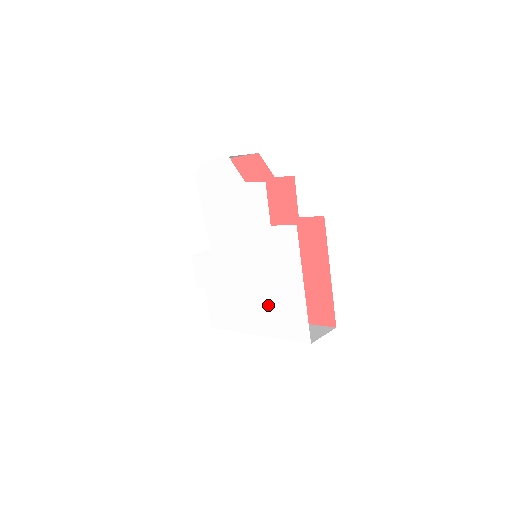
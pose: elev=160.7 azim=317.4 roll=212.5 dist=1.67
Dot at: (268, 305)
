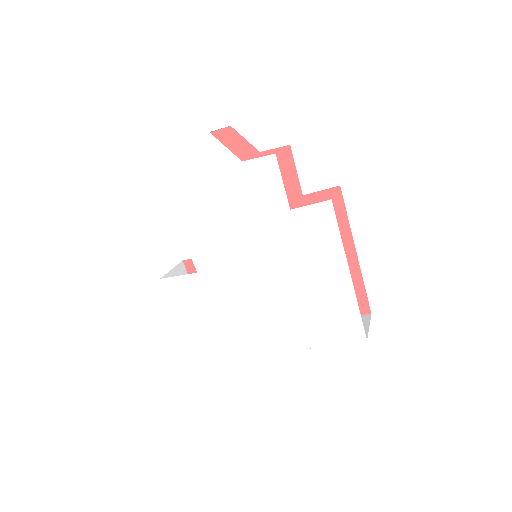
Dot at: (296, 311)
